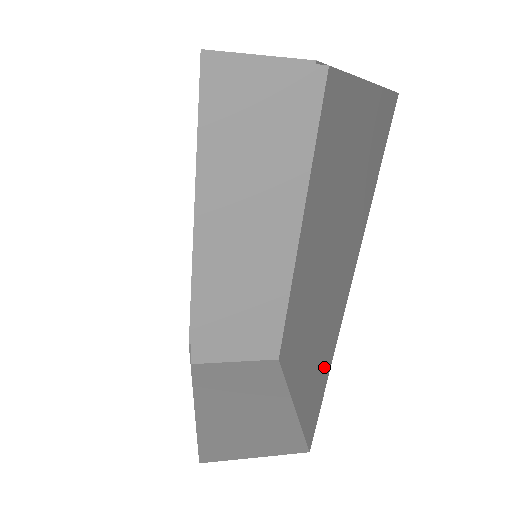
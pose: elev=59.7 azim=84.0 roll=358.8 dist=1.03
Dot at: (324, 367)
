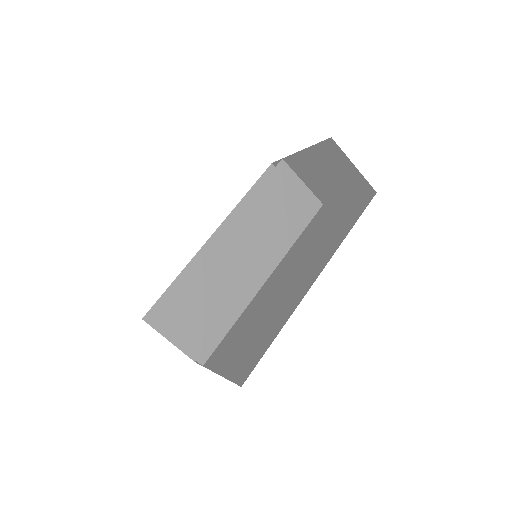
Dot at: (283, 320)
